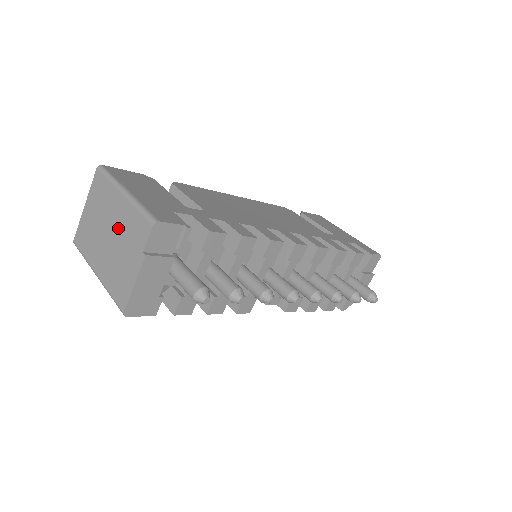
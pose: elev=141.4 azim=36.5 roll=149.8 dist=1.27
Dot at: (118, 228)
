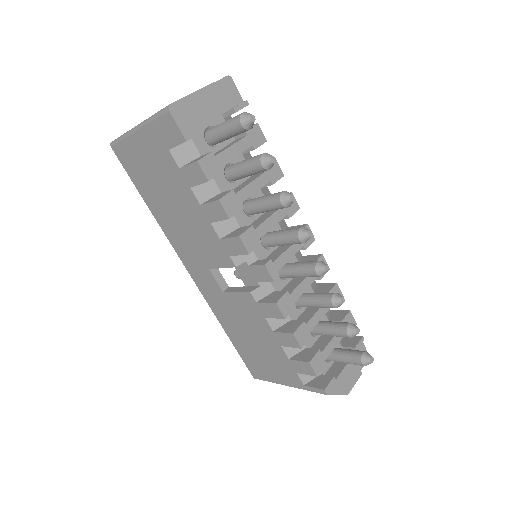
Dot at: occluded
